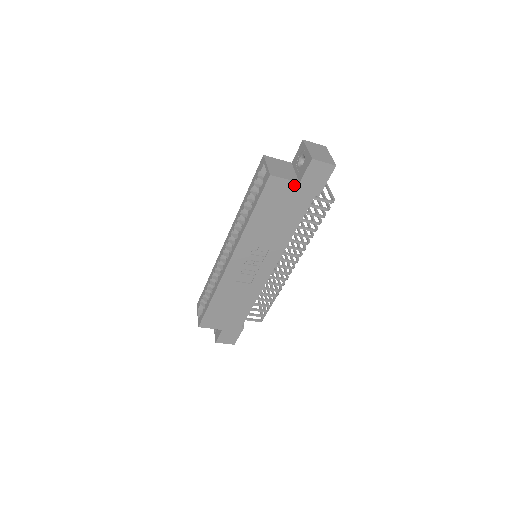
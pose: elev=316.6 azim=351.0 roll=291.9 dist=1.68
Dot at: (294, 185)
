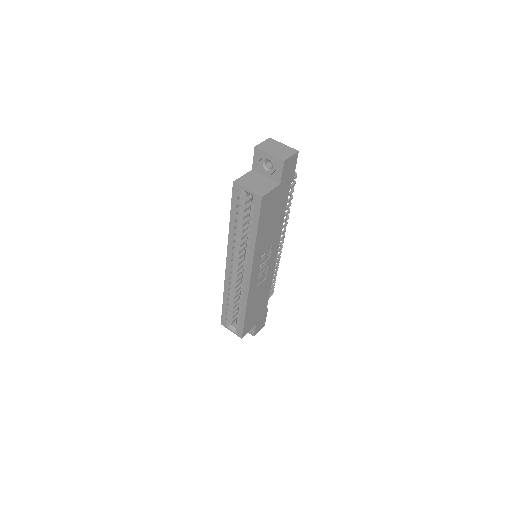
Dot at: (277, 189)
